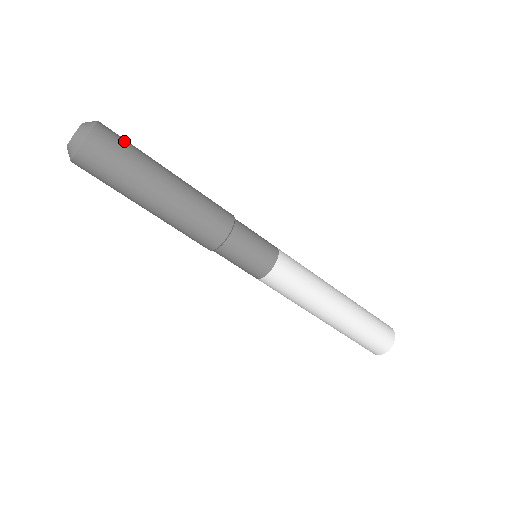
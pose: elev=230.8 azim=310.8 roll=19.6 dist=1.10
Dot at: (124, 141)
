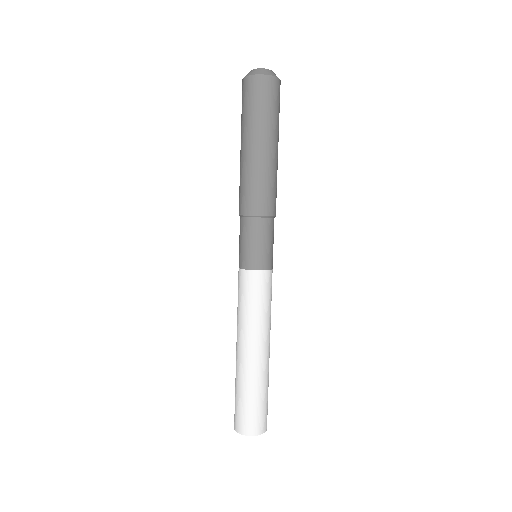
Dot at: (278, 103)
